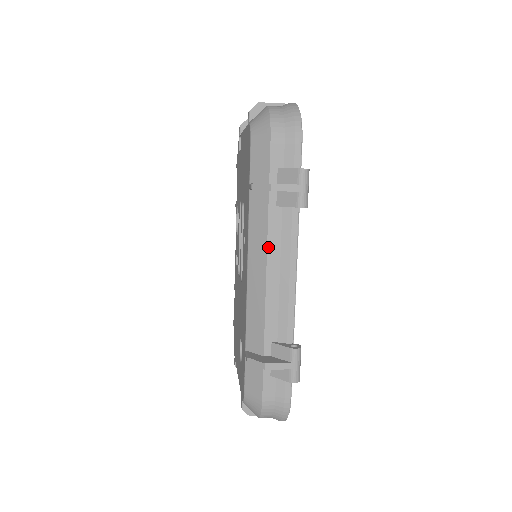
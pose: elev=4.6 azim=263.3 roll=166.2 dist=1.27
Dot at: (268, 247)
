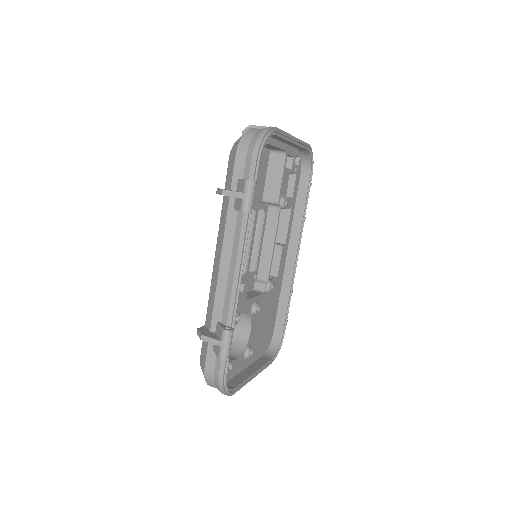
Dot at: (224, 242)
